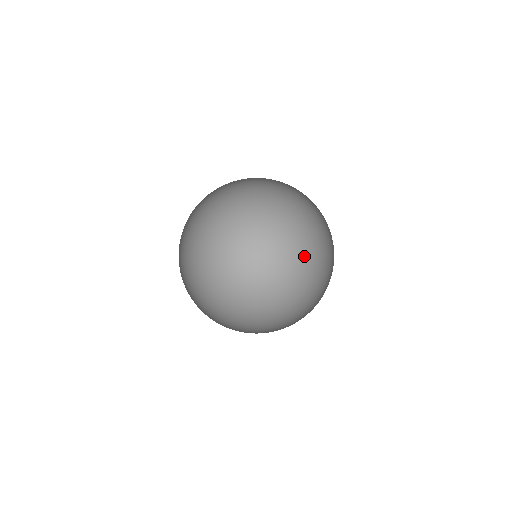
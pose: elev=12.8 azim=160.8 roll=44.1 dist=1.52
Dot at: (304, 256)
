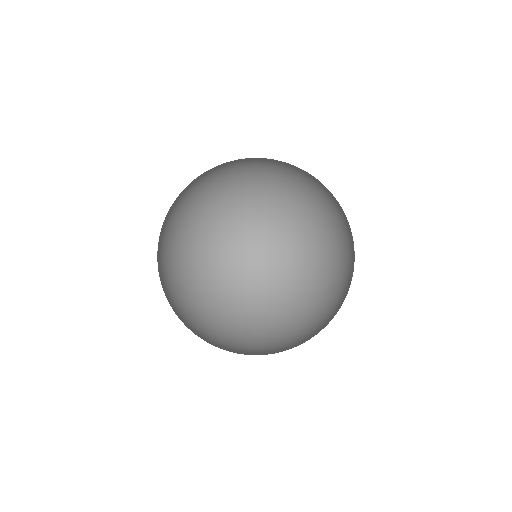
Dot at: (294, 171)
